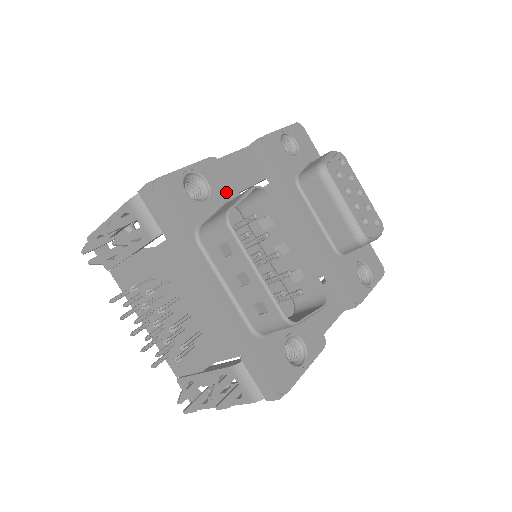
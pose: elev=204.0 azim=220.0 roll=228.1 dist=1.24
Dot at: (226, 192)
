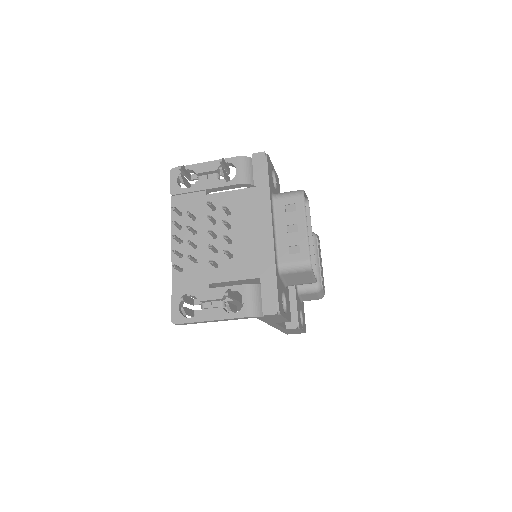
Dot at: occluded
